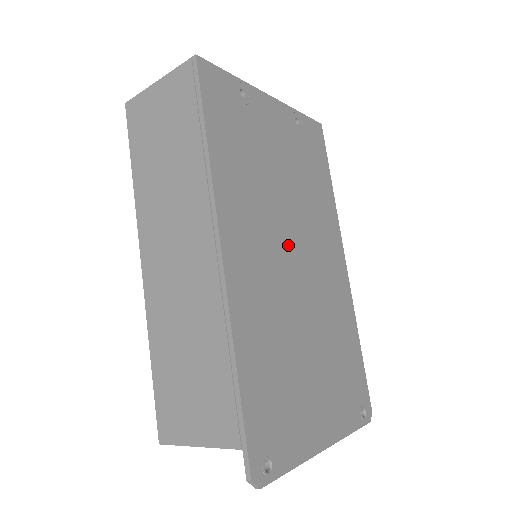
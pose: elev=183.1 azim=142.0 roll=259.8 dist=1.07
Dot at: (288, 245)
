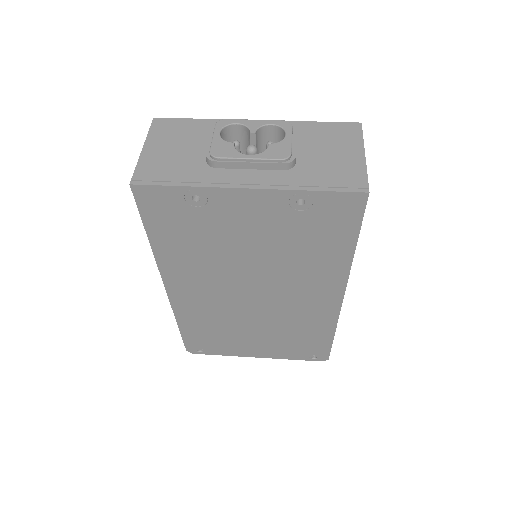
Dot at: (245, 288)
